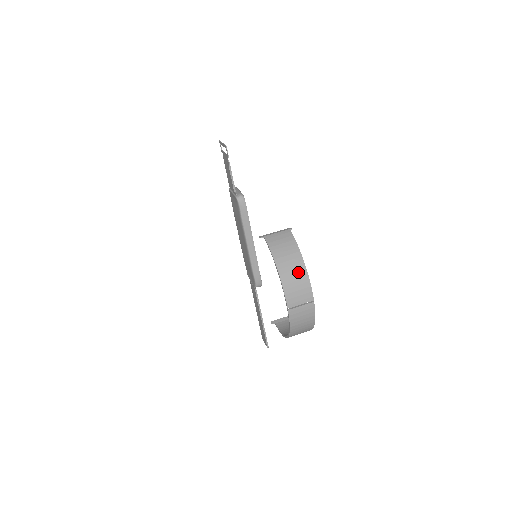
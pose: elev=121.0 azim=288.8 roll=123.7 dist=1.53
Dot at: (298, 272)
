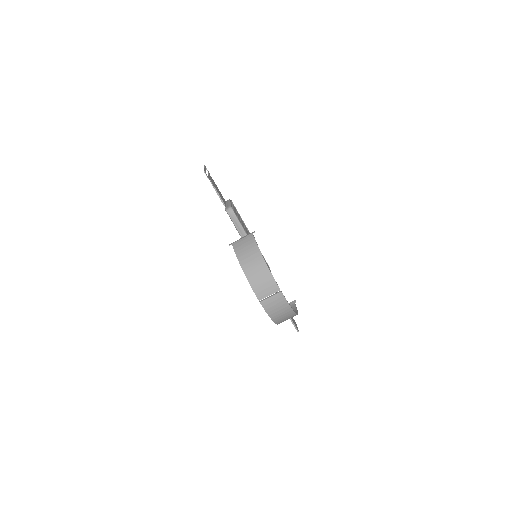
Dot at: (260, 269)
